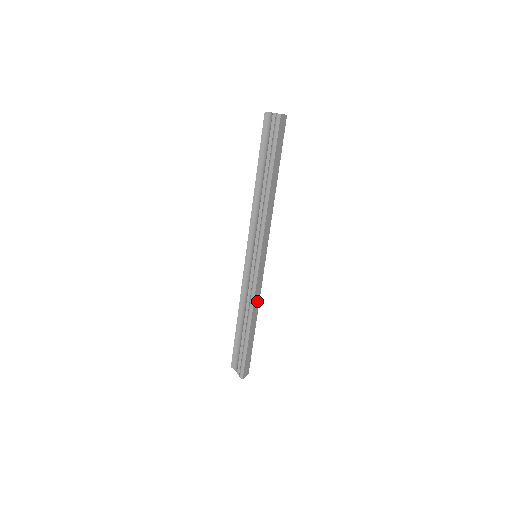
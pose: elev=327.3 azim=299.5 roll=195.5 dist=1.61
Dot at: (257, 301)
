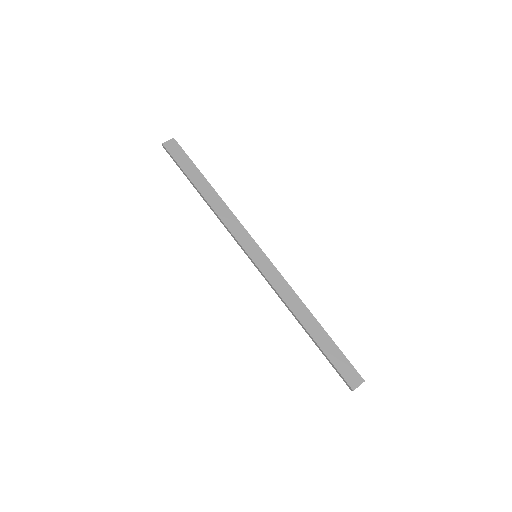
Dot at: (290, 295)
